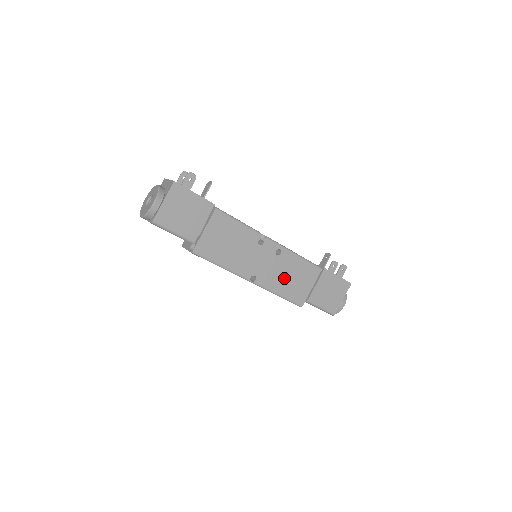
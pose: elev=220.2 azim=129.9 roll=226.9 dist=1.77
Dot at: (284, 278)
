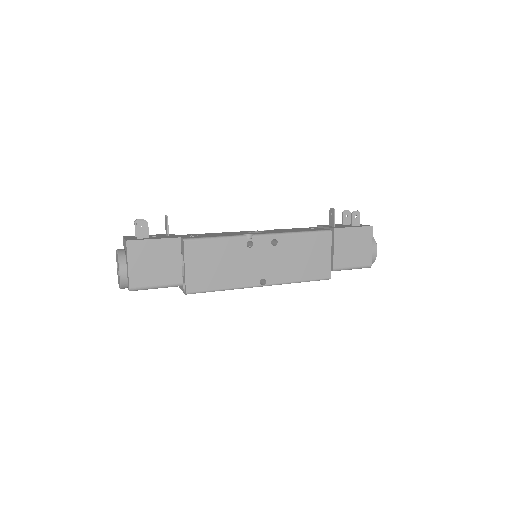
Dot at: (295, 263)
